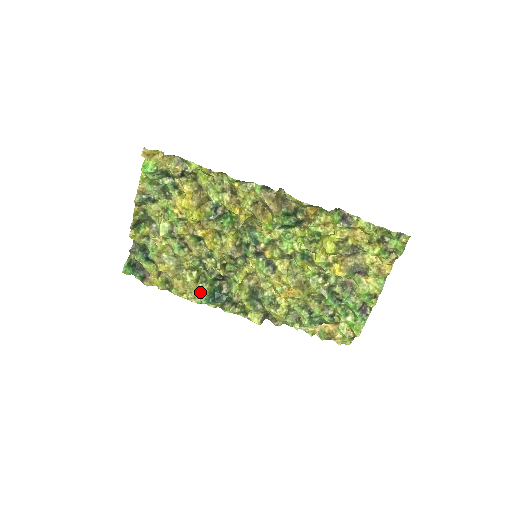
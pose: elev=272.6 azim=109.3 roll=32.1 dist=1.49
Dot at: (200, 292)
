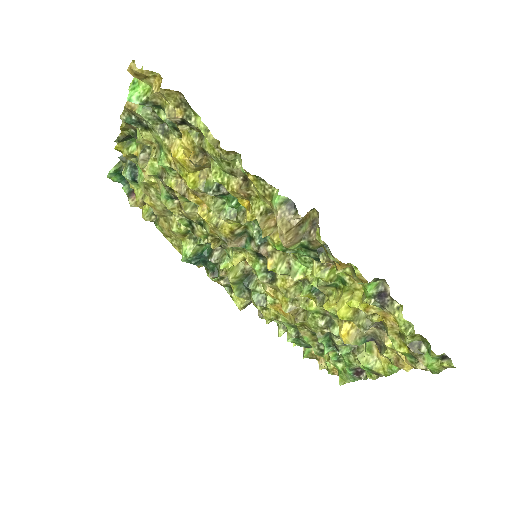
Dot at: (183, 249)
